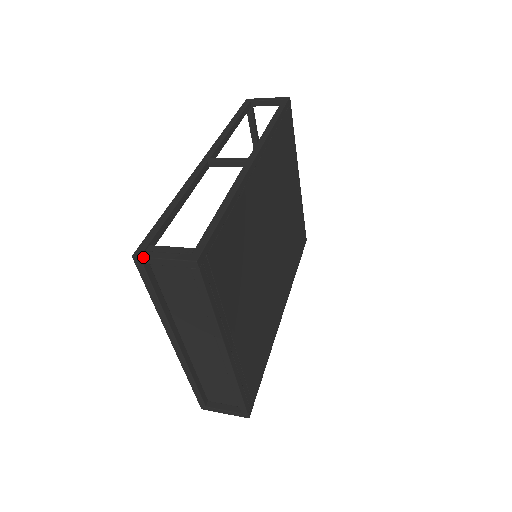
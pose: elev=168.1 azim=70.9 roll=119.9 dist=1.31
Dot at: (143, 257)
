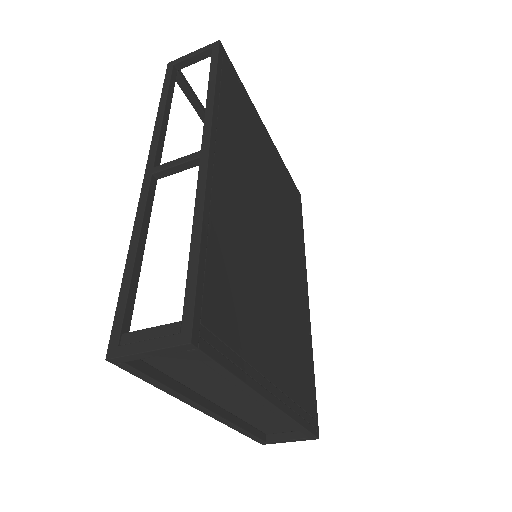
Dot at: (120, 357)
